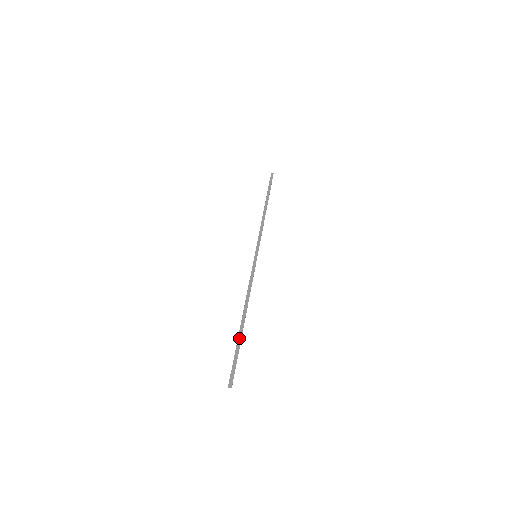
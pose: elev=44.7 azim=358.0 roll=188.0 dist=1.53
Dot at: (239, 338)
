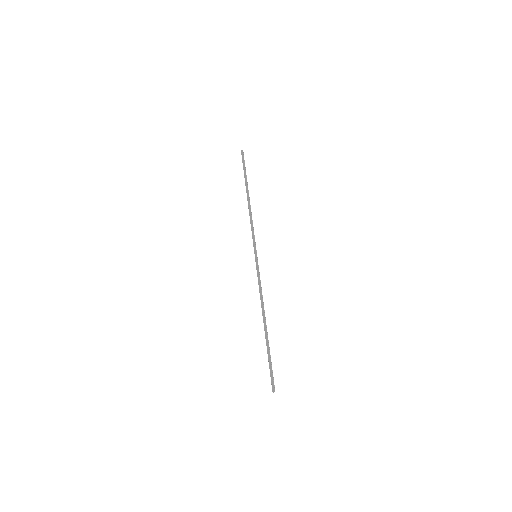
Dot at: (267, 346)
